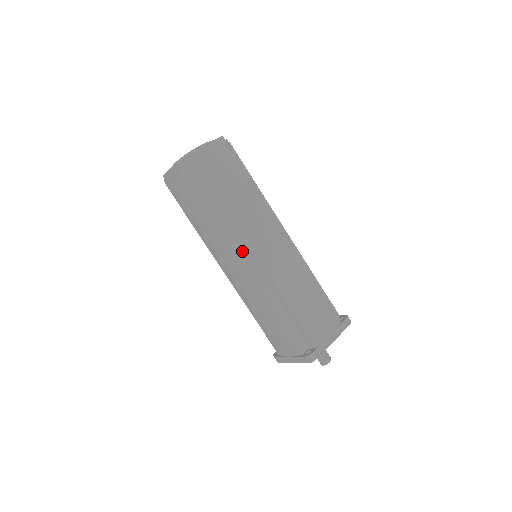
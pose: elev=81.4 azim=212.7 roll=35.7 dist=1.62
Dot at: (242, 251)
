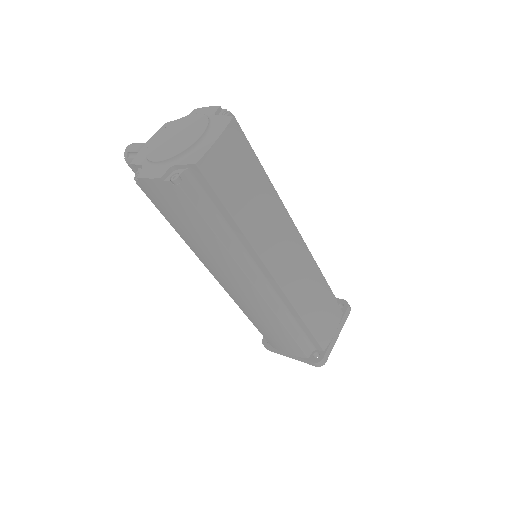
Dot at: (256, 273)
